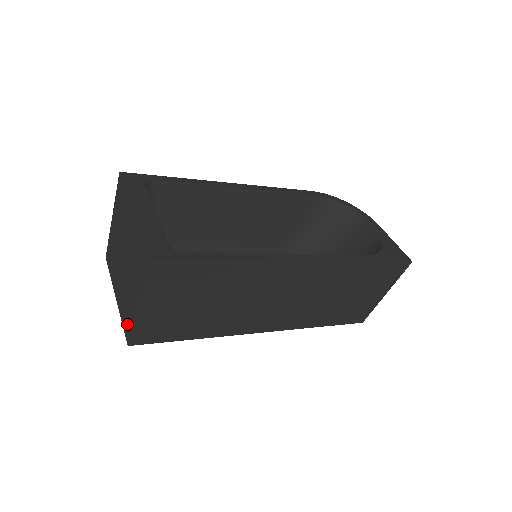
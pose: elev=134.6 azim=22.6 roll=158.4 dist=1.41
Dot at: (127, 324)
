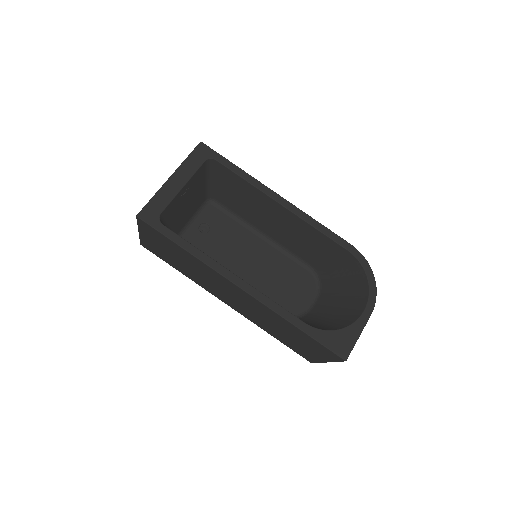
Dot at: occluded
